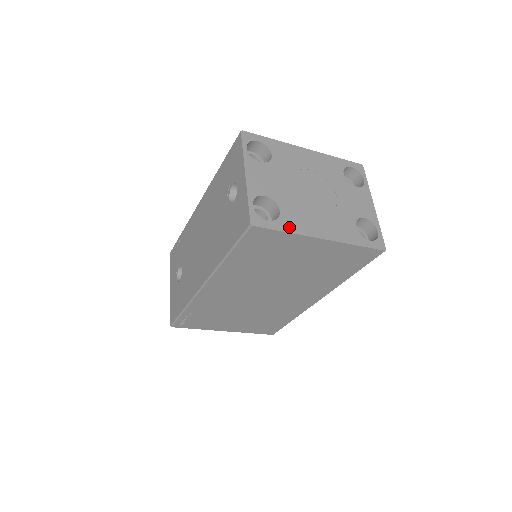
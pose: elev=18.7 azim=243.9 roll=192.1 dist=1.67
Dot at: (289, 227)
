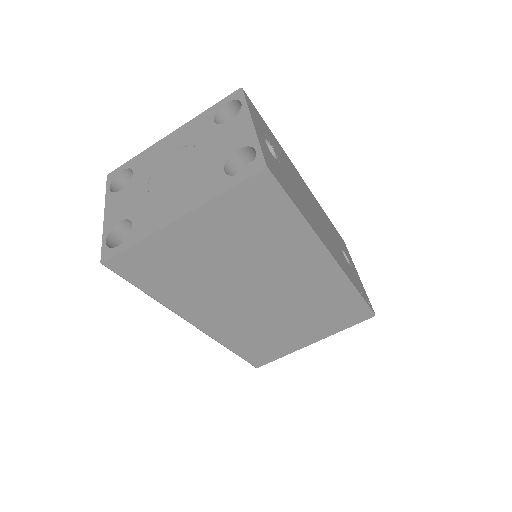
Dot at: (139, 236)
